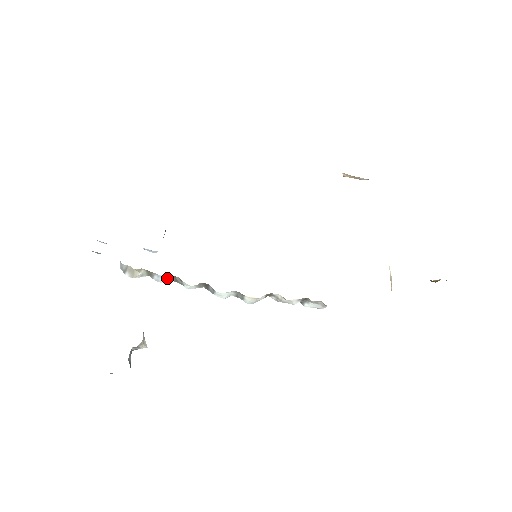
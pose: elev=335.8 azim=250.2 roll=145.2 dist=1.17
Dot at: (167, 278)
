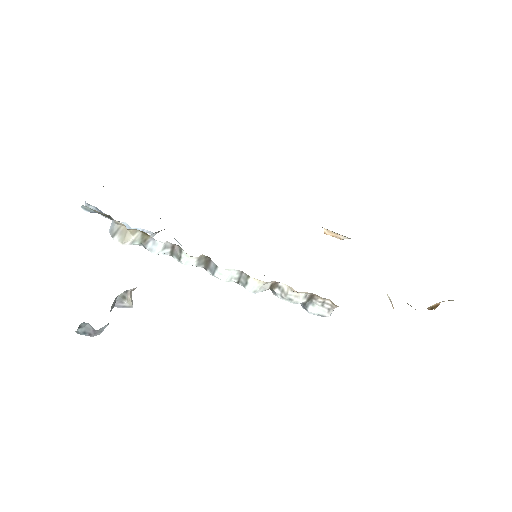
Dot at: (164, 247)
